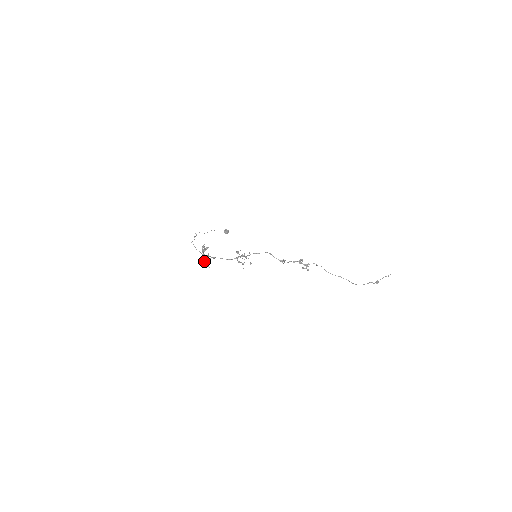
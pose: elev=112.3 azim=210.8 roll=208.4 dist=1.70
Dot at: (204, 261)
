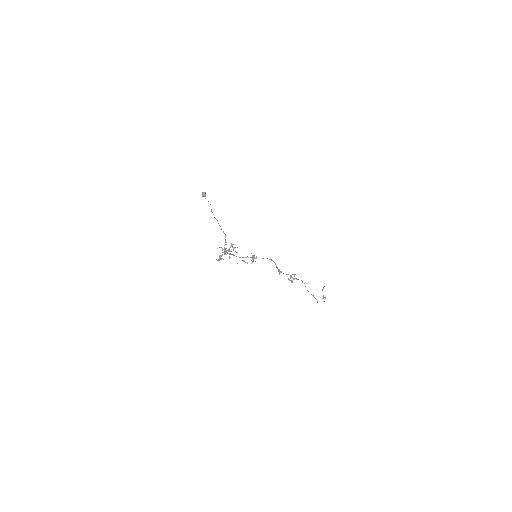
Dot at: (221, 255)
